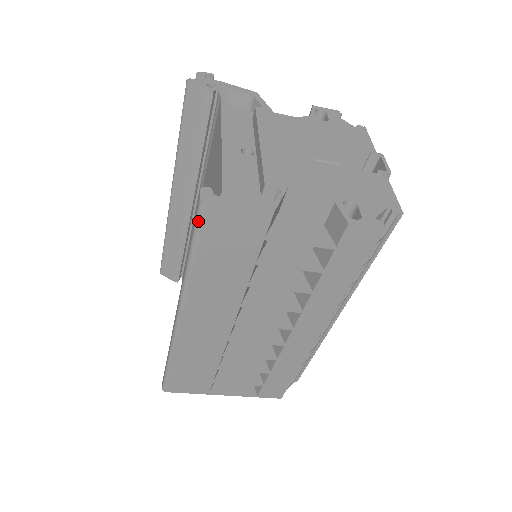
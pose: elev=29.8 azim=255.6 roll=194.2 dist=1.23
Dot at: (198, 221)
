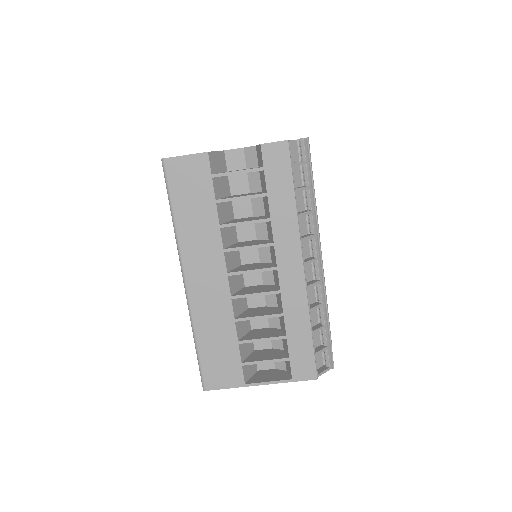
Dot at: (165, 176)
